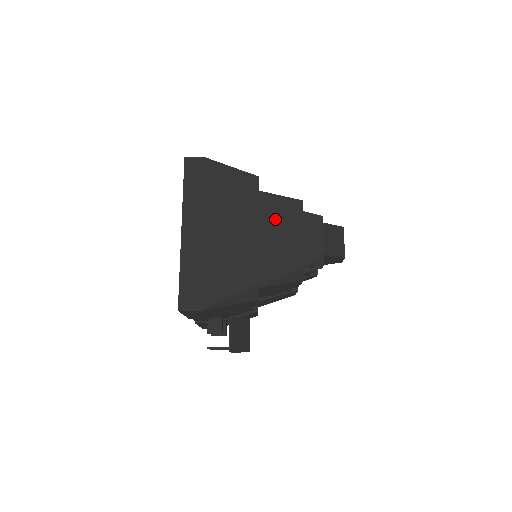
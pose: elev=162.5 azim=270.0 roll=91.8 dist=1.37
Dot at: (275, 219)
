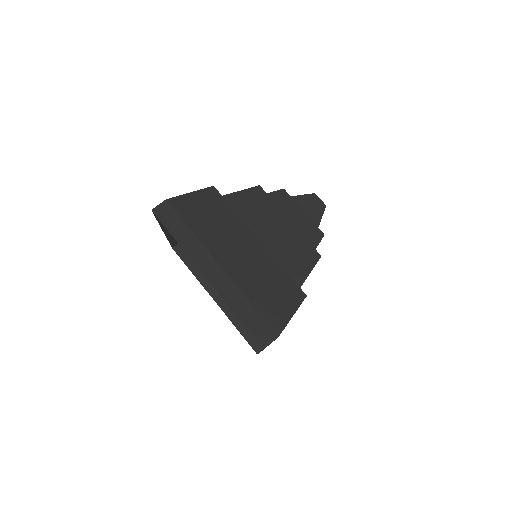
Dot at: occluded
